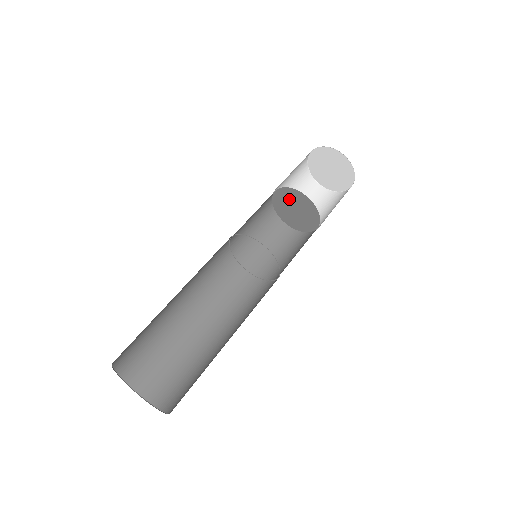
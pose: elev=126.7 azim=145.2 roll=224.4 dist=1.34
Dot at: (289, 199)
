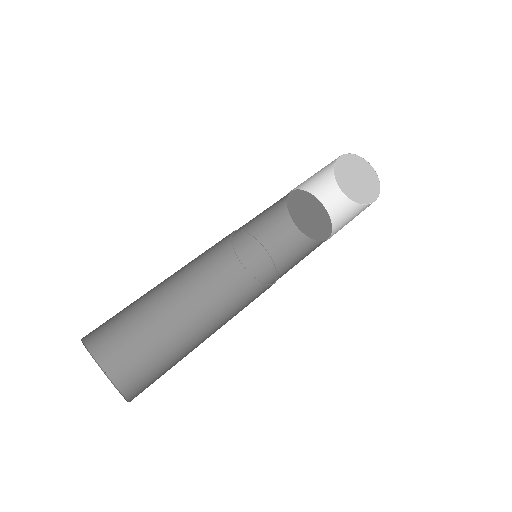
Dot at: (305, 203)
